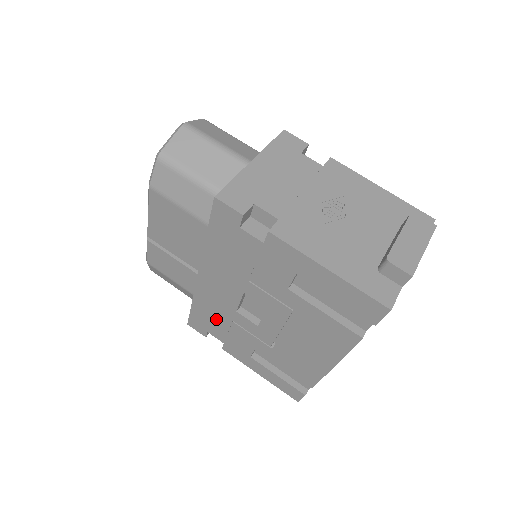
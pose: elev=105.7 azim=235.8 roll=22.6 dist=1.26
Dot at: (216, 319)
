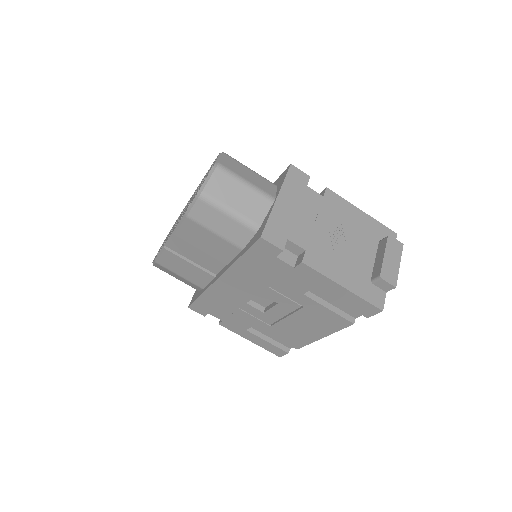
Dot at: (222, 306)
